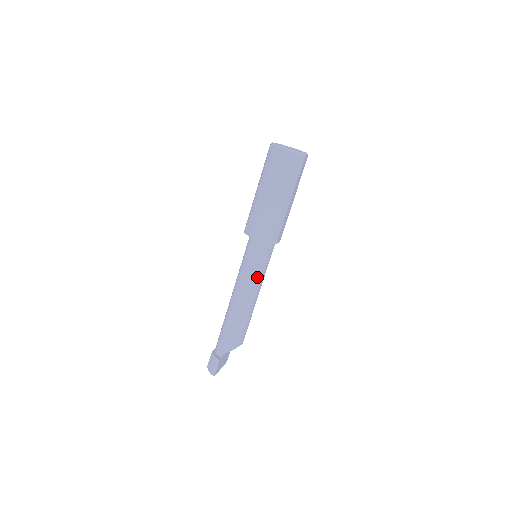
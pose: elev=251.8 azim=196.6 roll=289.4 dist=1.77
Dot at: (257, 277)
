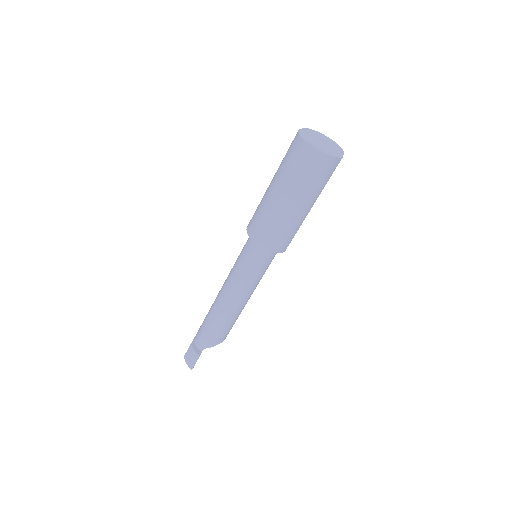
Dot at: (255, 281)
